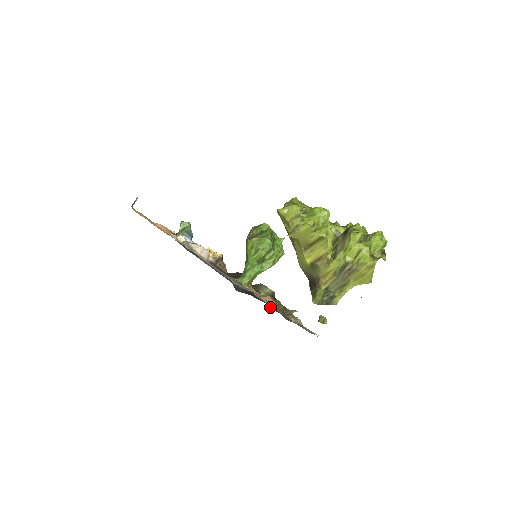
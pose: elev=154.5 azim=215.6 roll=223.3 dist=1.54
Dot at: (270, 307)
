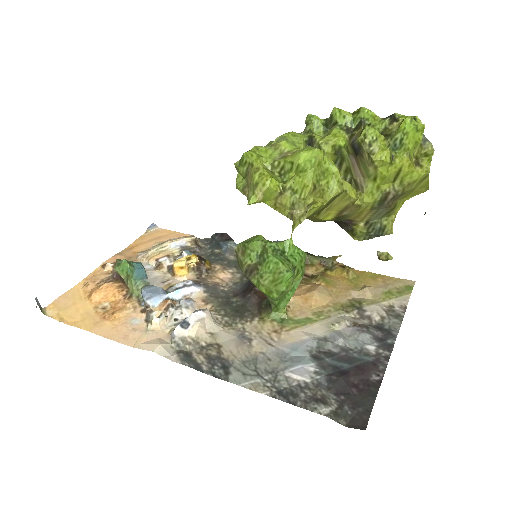
Dot at: (375, 375)
